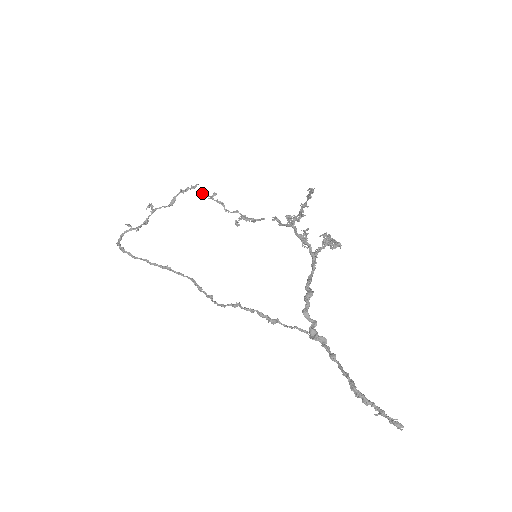
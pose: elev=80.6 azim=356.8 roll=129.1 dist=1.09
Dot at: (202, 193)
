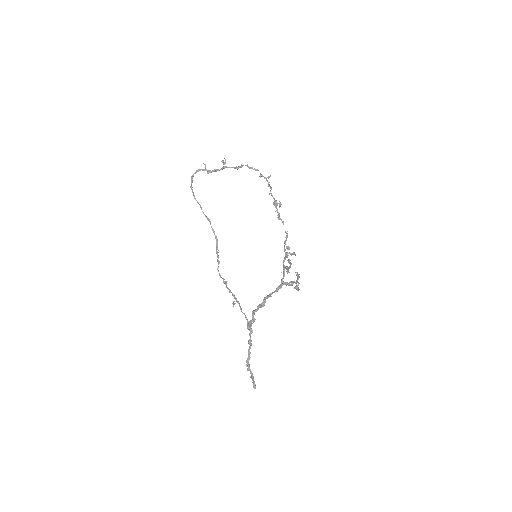
Dot at: (261, 174)
